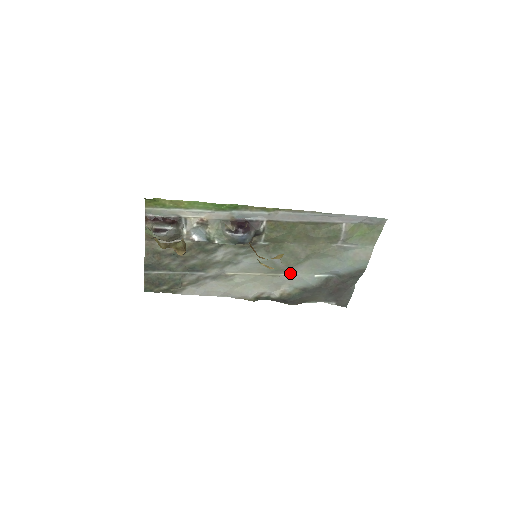
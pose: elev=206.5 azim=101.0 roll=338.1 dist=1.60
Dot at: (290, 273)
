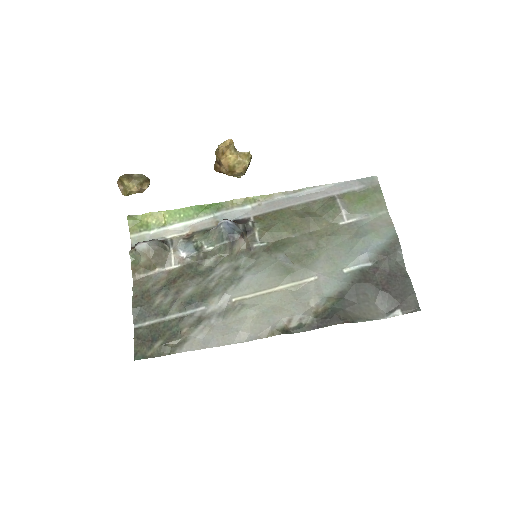
Dot at: (310, 276)
